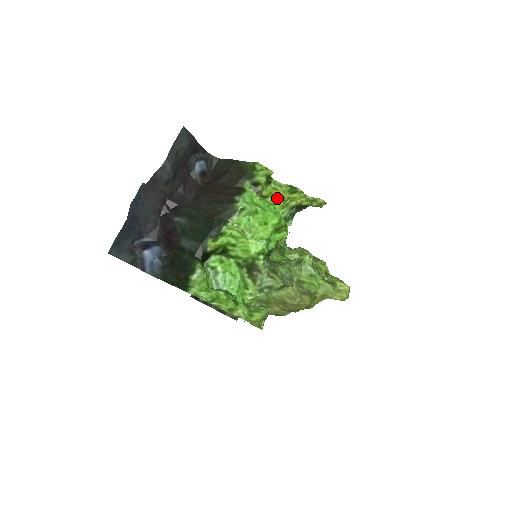
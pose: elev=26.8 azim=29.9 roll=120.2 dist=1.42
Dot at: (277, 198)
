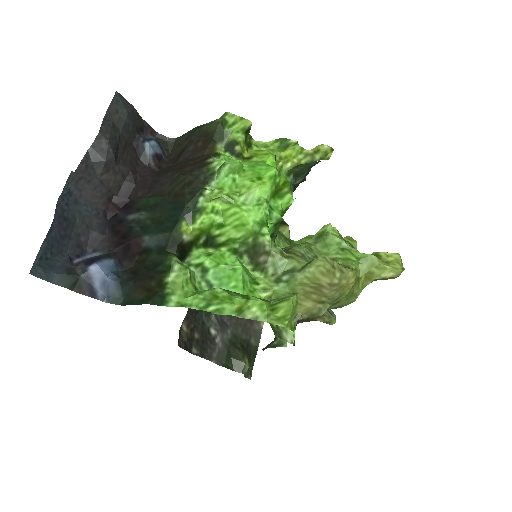
Dot at: (265, 156)
